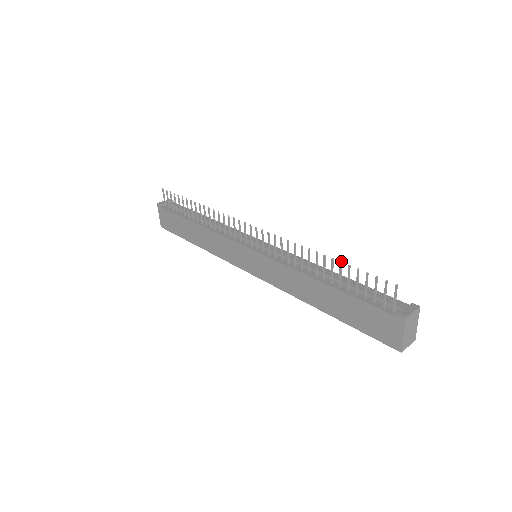
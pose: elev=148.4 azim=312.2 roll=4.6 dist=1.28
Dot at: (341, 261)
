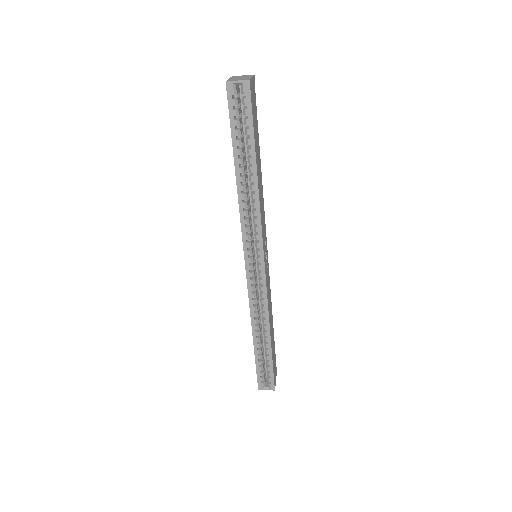
Dot at: occluded
